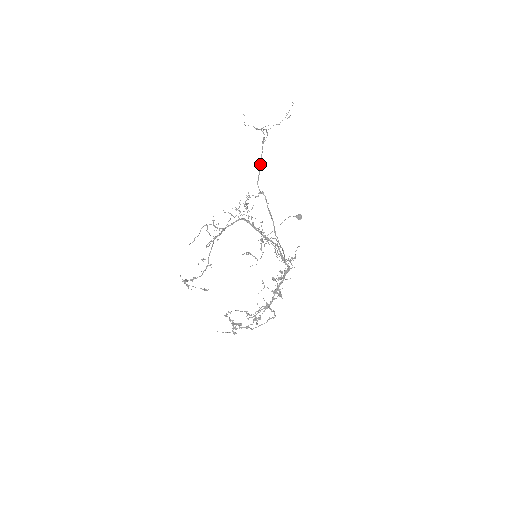
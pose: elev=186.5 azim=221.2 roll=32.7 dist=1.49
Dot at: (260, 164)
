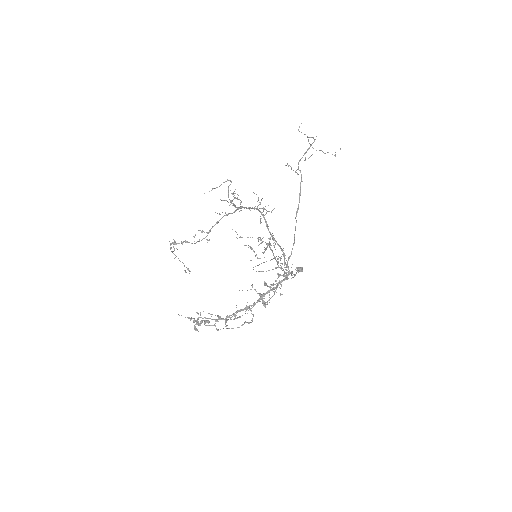
Dot at: (305, 153)
